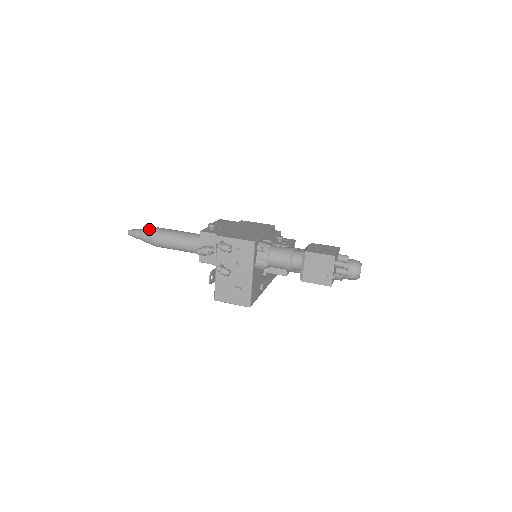
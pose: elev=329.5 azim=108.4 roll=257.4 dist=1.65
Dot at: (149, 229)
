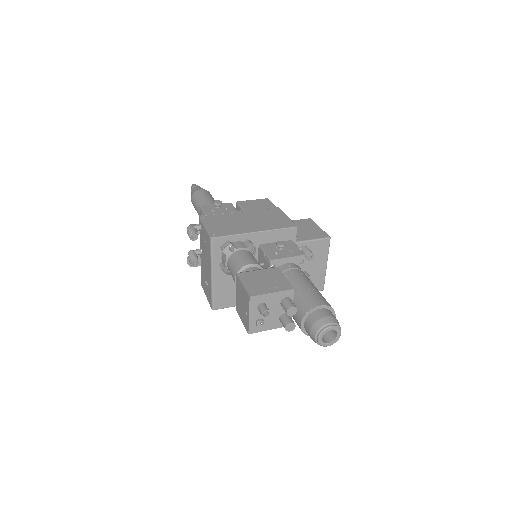
Dot at: (196, 188)
